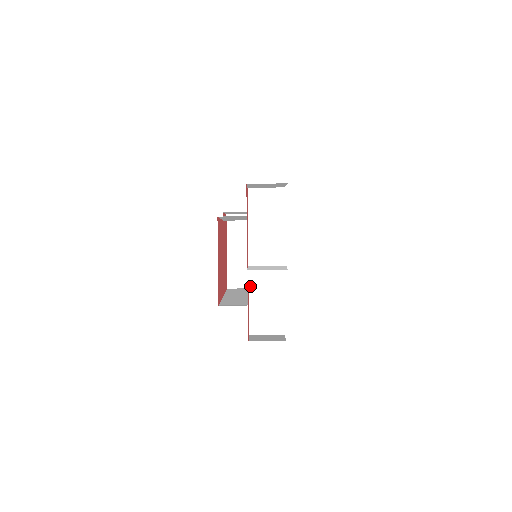
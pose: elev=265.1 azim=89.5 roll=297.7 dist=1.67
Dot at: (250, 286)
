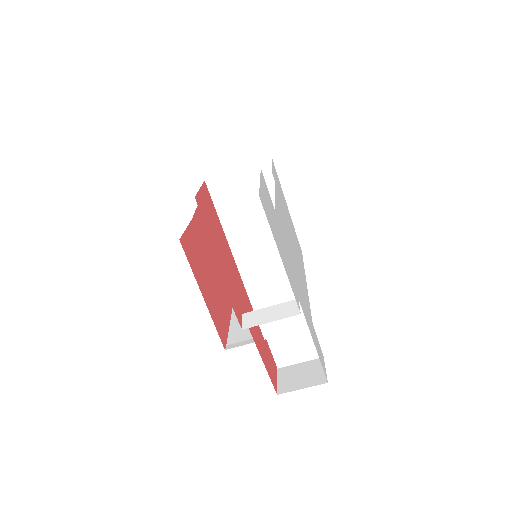
Dot at: occluded
